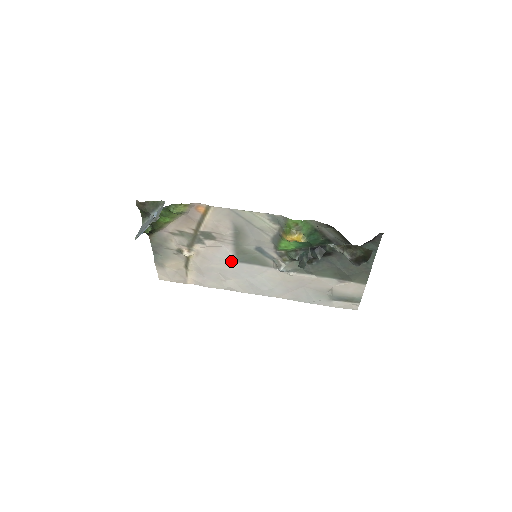
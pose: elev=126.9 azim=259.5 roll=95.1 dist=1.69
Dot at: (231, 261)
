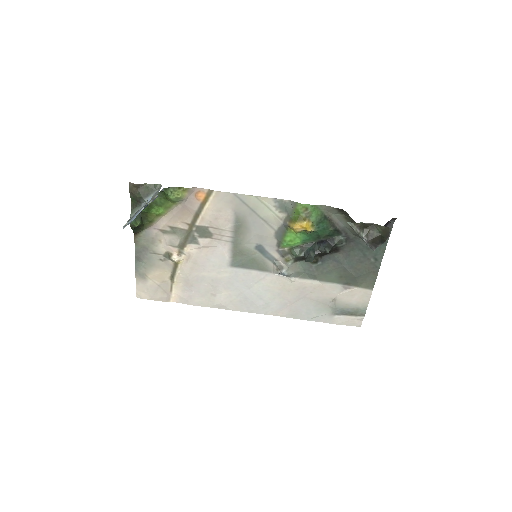
Dot at: (226, 266)
